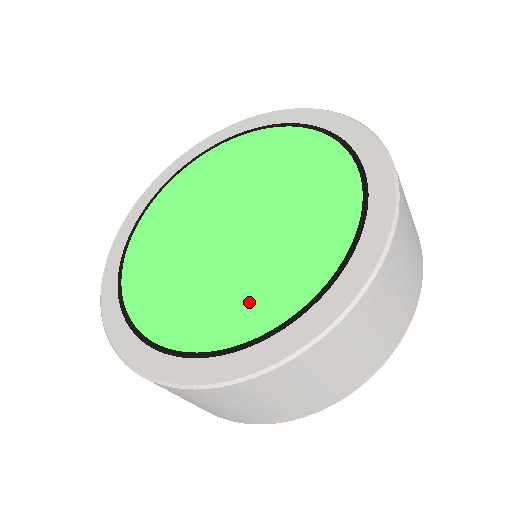
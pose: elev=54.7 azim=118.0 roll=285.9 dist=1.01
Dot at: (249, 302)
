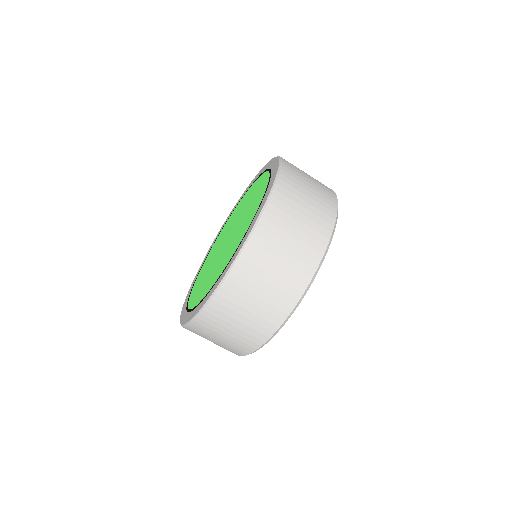
Dot at: (218, 271)
